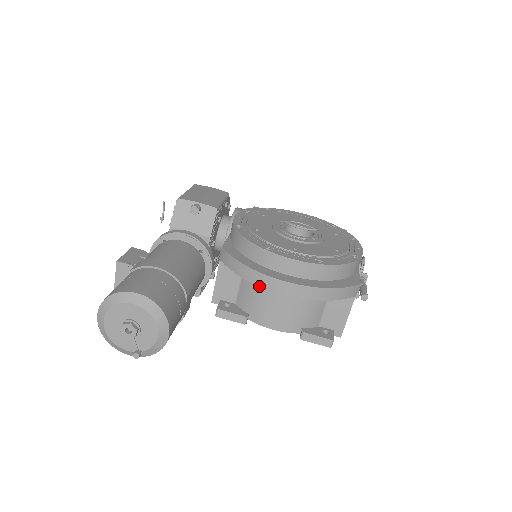
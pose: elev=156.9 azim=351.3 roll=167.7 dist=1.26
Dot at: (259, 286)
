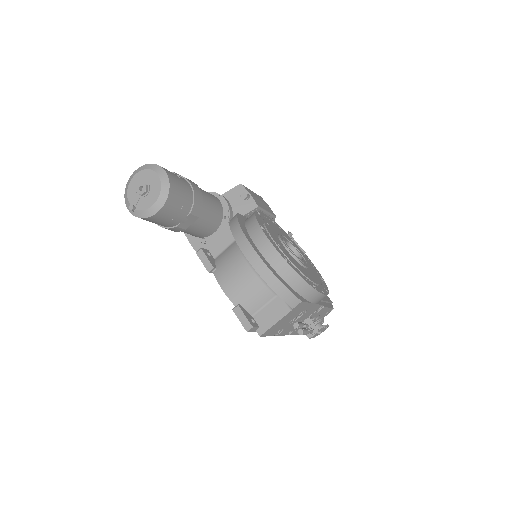
Dot at: (238, 252)
